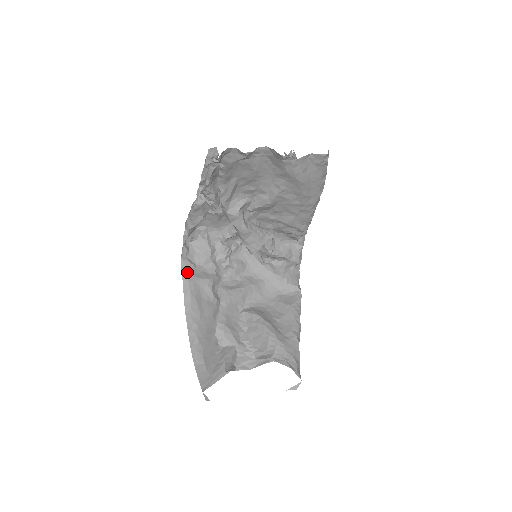
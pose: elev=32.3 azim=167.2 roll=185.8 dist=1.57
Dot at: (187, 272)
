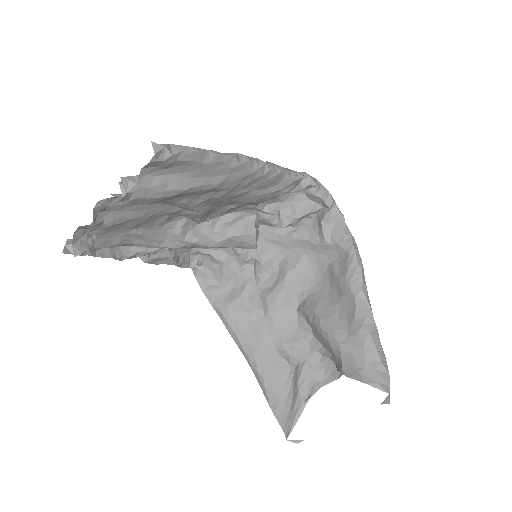
Dot at: (216, 302)
